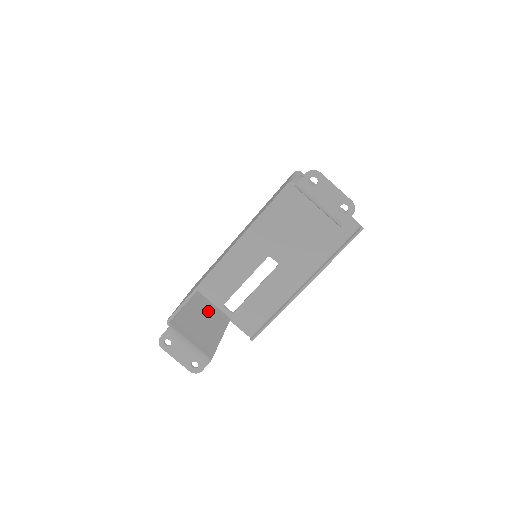
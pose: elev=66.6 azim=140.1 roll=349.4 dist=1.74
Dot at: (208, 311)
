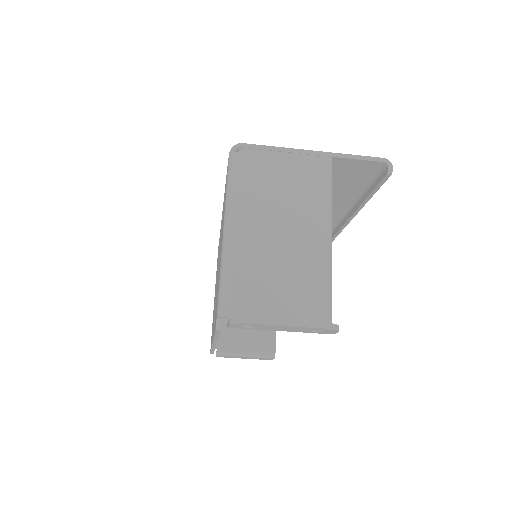
Dot at: occluded
